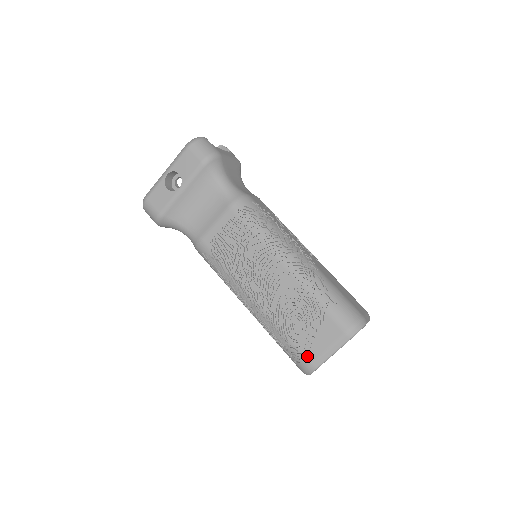
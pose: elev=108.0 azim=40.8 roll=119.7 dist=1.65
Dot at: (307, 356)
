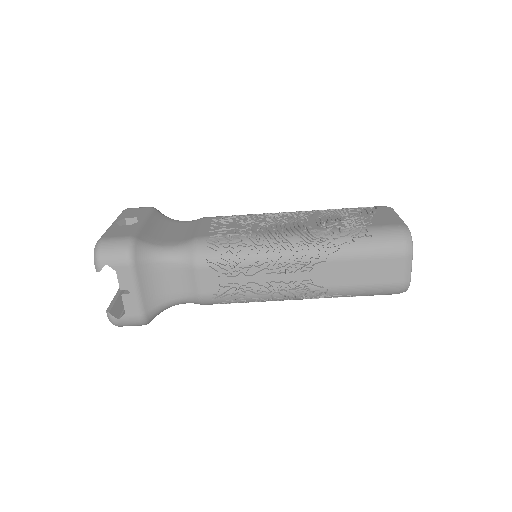
Dot at: occluded
